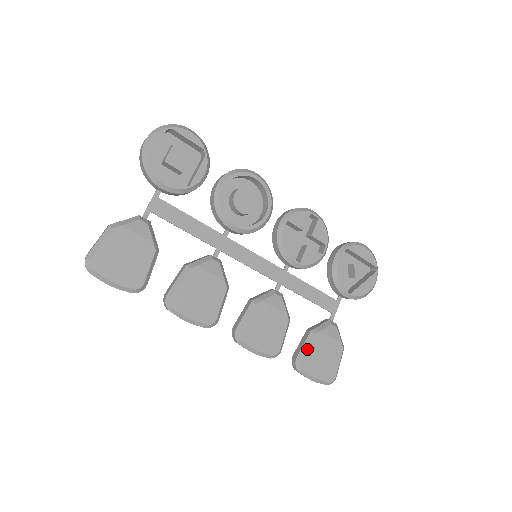
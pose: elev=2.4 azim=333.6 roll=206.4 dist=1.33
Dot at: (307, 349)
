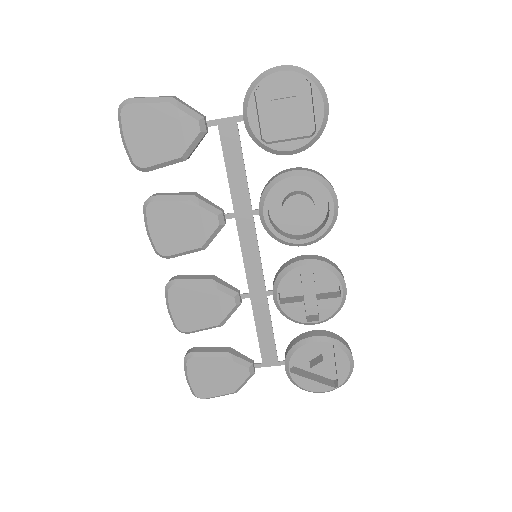
Dot at: (207, 357)
